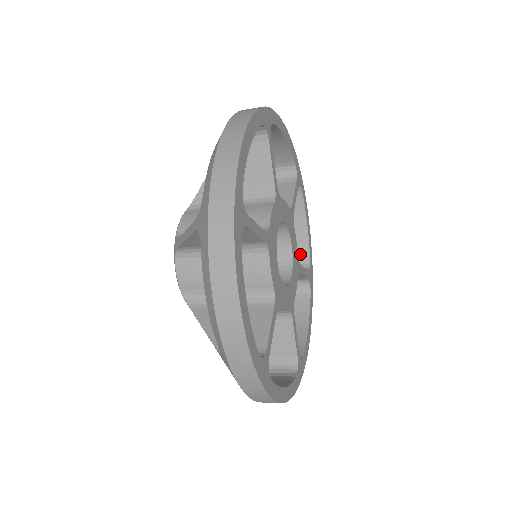
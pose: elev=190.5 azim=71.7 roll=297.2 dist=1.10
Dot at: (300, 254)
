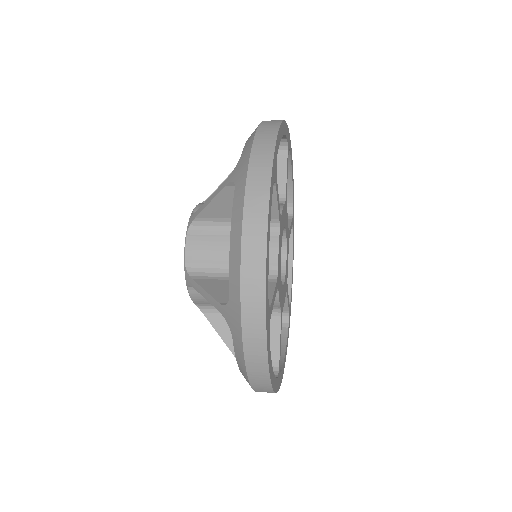
Dot at: occluded
